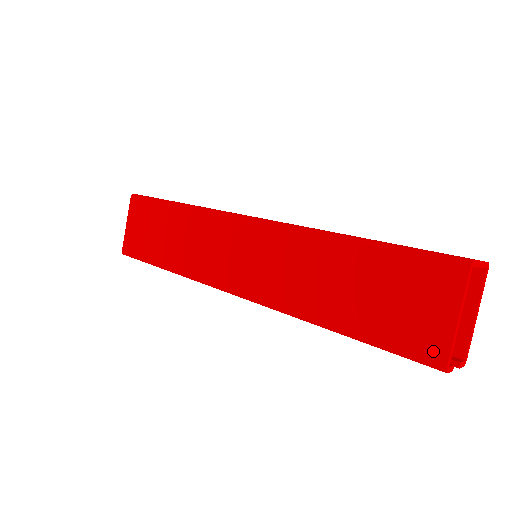
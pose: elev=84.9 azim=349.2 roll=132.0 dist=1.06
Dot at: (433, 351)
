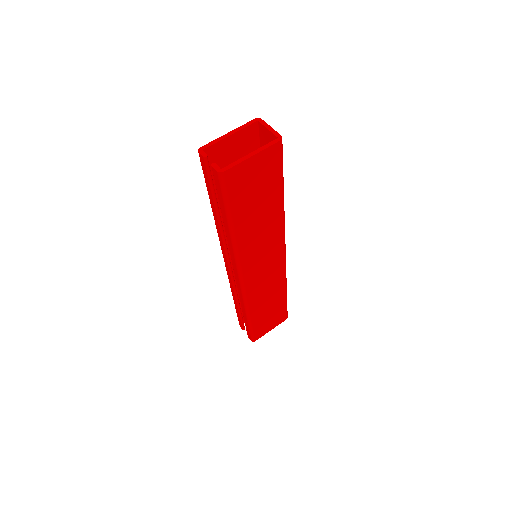
Dot at: (208, 152)
